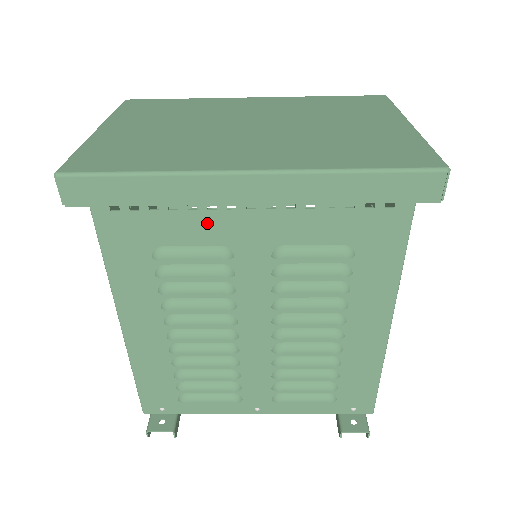
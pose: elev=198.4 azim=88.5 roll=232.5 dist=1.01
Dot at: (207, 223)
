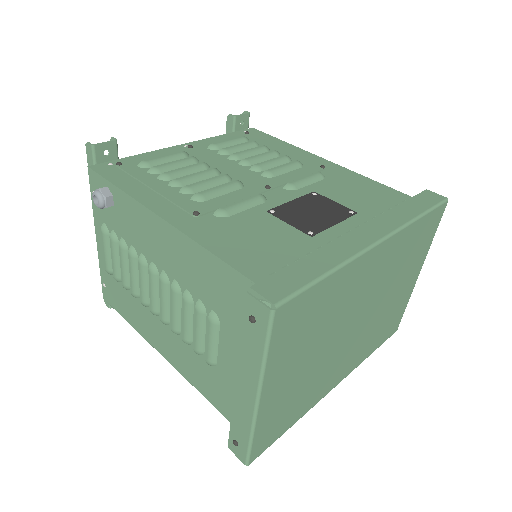
Dot at: occluded
